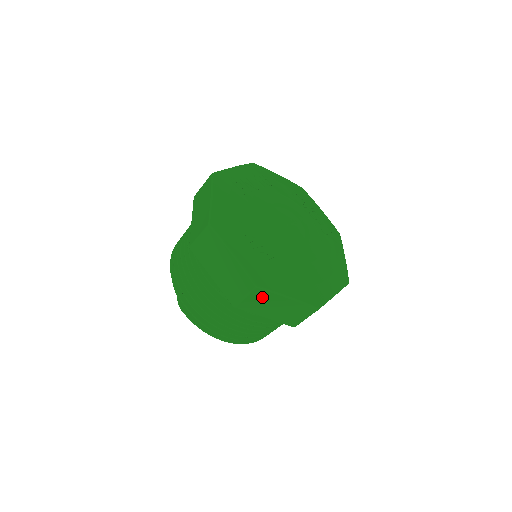
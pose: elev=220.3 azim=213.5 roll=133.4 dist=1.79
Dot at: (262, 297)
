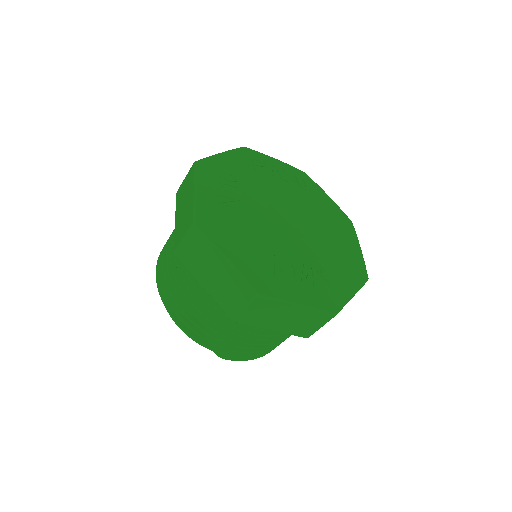
Dot at: occluded
